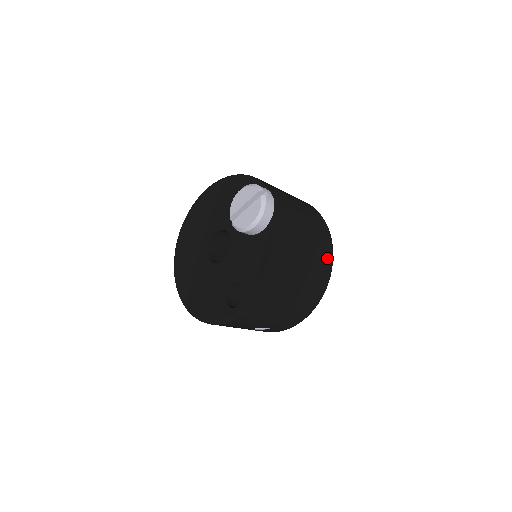
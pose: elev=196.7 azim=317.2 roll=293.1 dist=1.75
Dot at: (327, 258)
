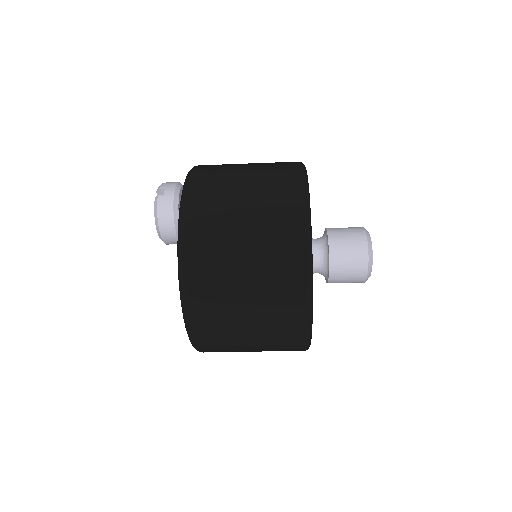
Dot at: (291, 245)
